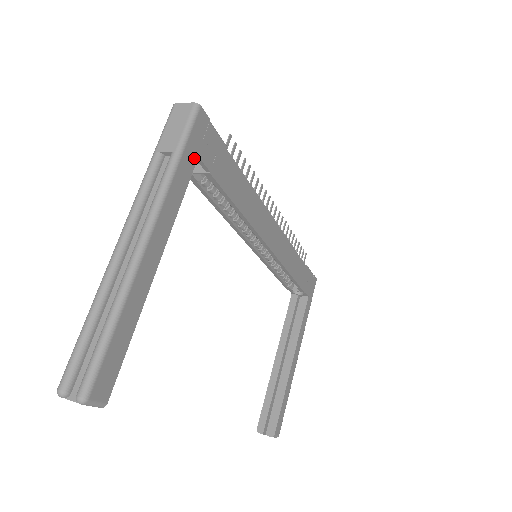
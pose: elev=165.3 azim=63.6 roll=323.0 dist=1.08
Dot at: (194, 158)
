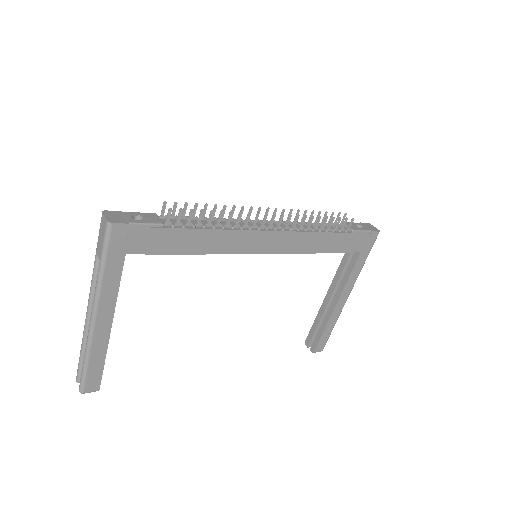
Dot at: (121, 257)
